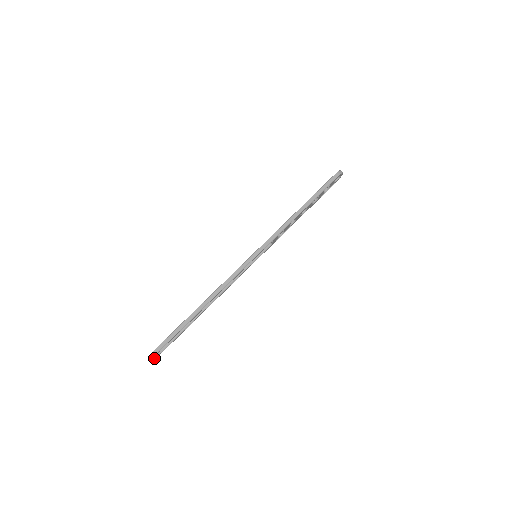
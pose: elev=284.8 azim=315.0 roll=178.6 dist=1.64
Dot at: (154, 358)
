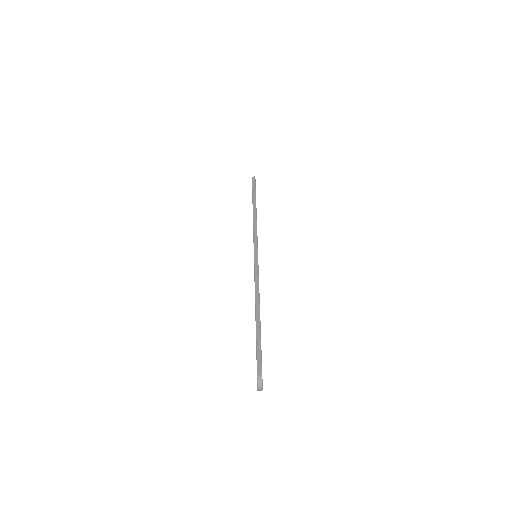
Dot at: occluded
